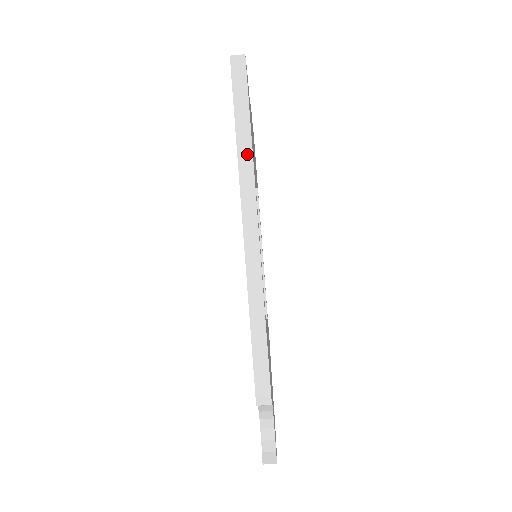
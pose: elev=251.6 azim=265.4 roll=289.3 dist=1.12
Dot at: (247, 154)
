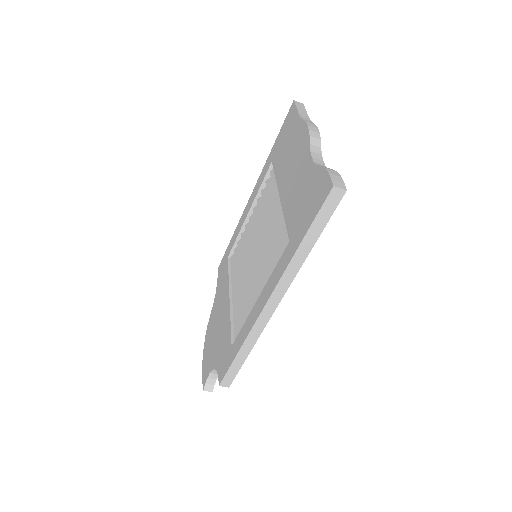
Dot at: (299, 262)
